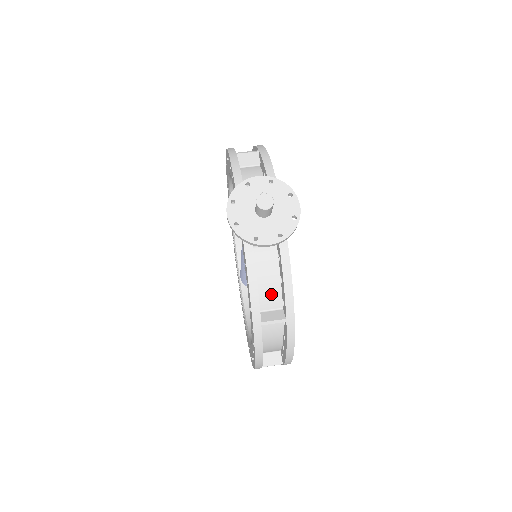
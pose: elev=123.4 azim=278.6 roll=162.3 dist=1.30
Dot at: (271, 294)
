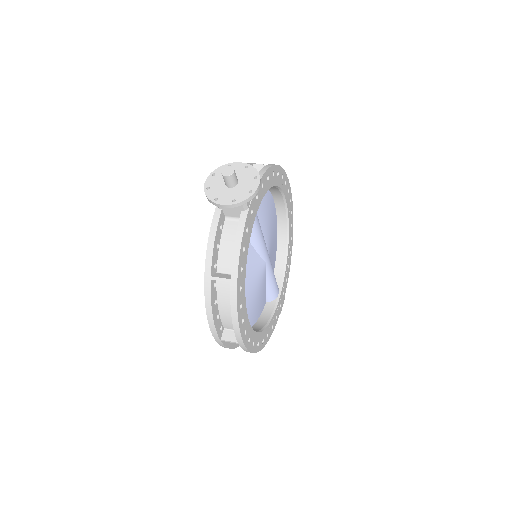
Dot at: (228, 259)
